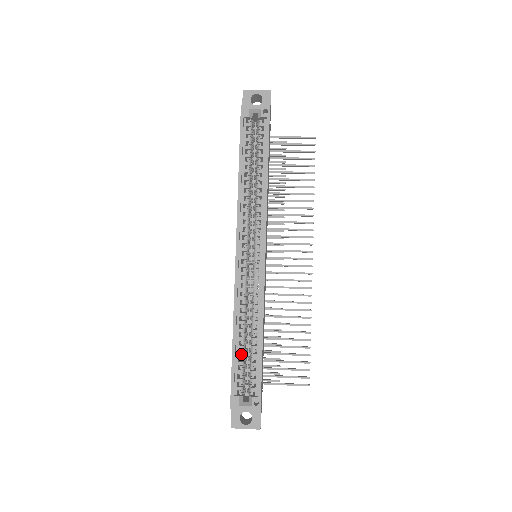
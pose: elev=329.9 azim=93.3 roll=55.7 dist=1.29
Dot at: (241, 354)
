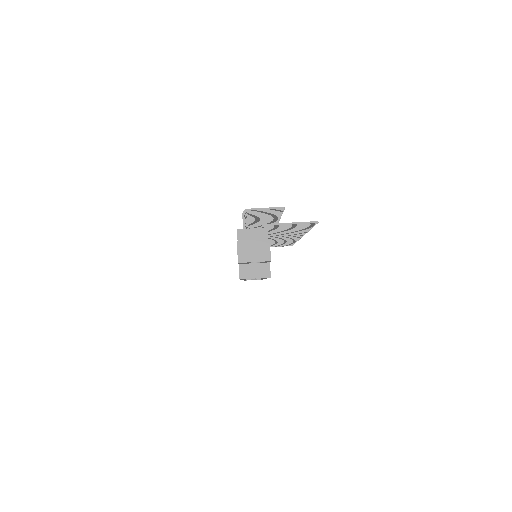
Dot at: occluded
